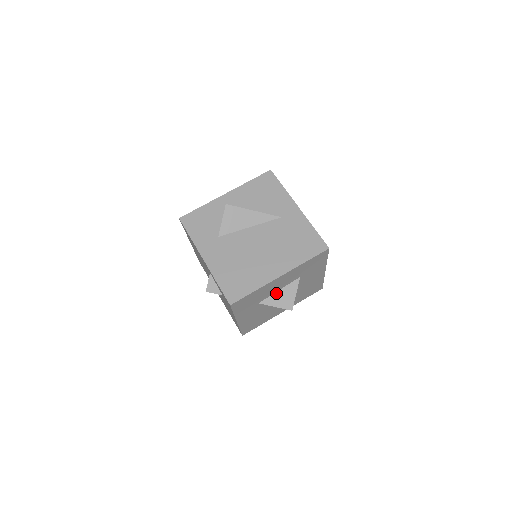
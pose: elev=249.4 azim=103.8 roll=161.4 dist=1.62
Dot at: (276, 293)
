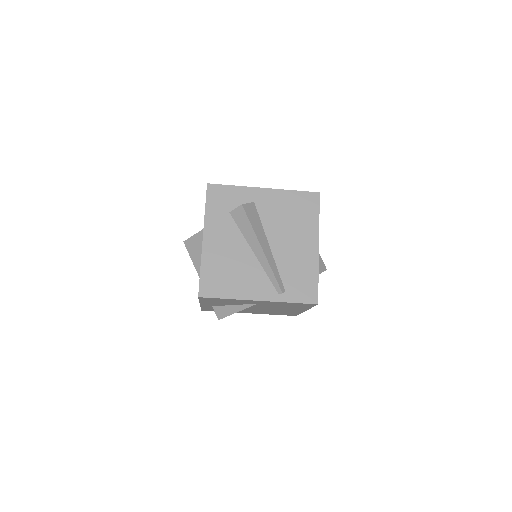
Dot at: occluded
